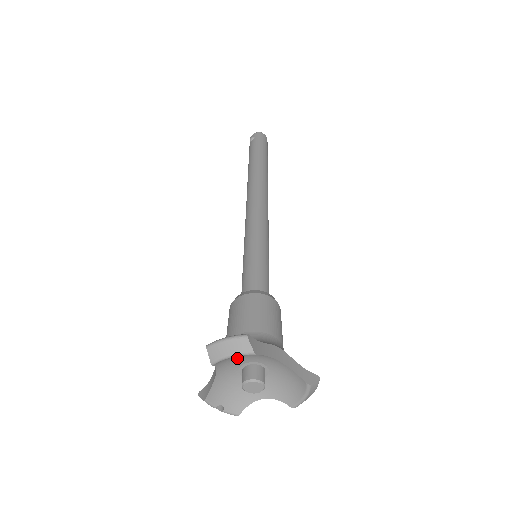
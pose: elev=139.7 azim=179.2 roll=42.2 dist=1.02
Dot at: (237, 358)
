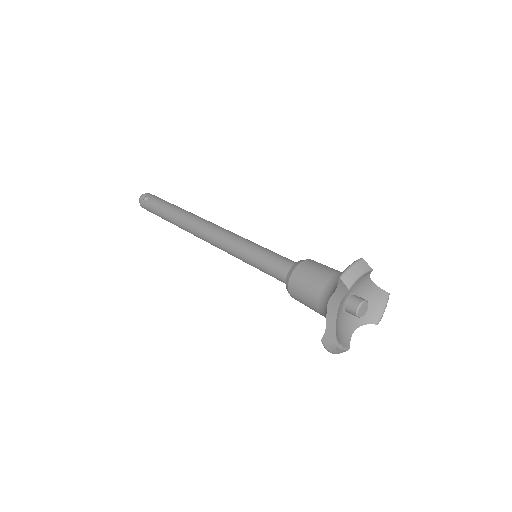
Dot at: occluded
